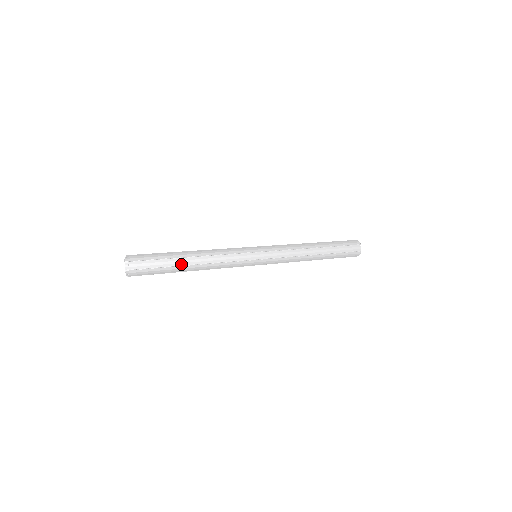
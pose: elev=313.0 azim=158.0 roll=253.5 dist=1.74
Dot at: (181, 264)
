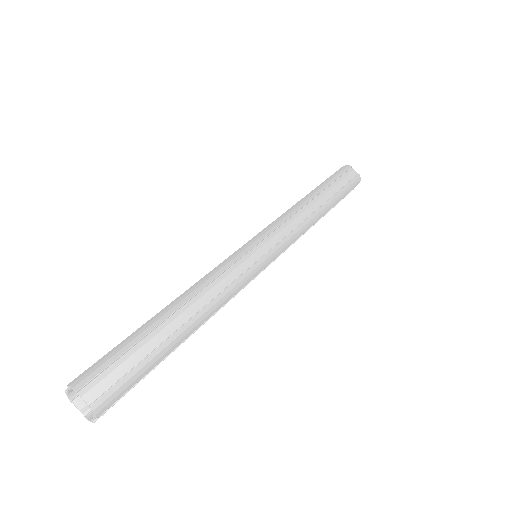
Dot at: (168, 334)
